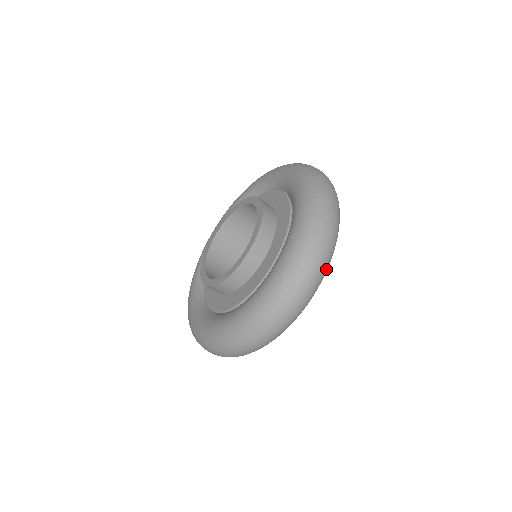
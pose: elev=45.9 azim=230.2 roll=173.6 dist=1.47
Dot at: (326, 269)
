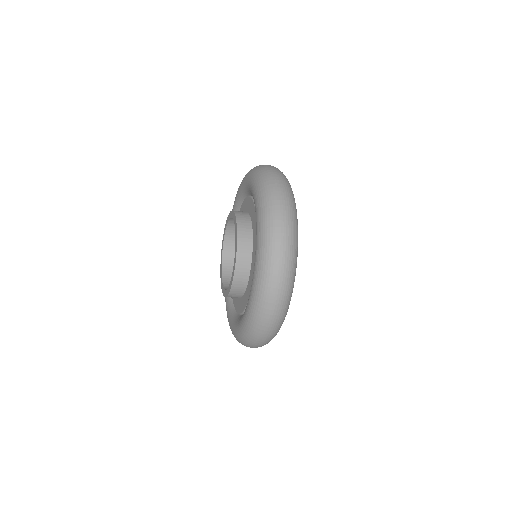
Dot at: (289, 292)
